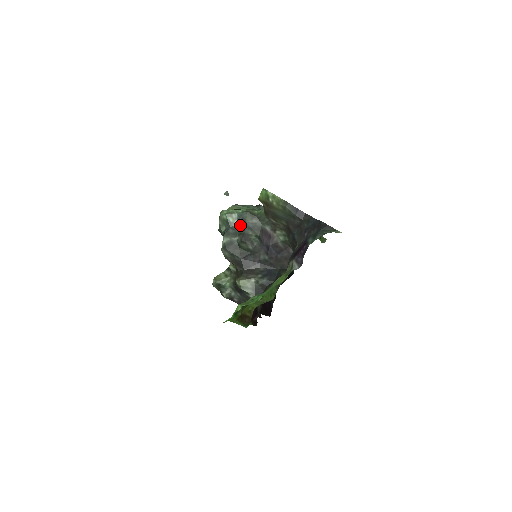
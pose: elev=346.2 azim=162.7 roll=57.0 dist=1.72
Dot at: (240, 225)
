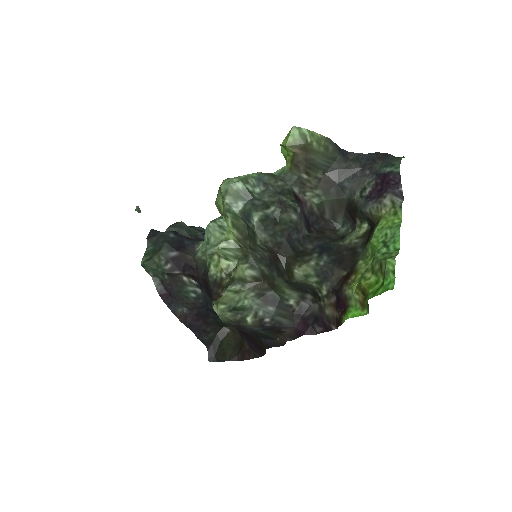
Dot at: (264, 192)
